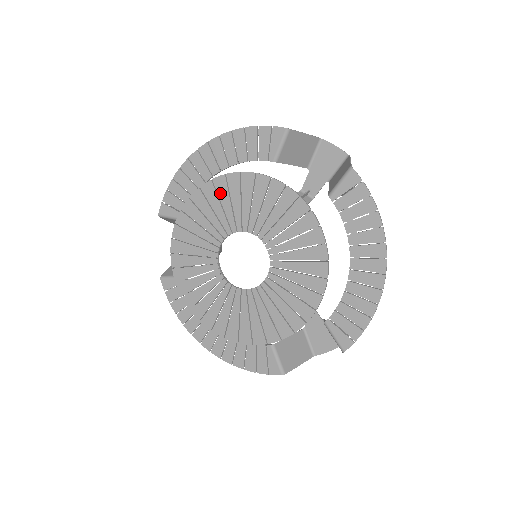
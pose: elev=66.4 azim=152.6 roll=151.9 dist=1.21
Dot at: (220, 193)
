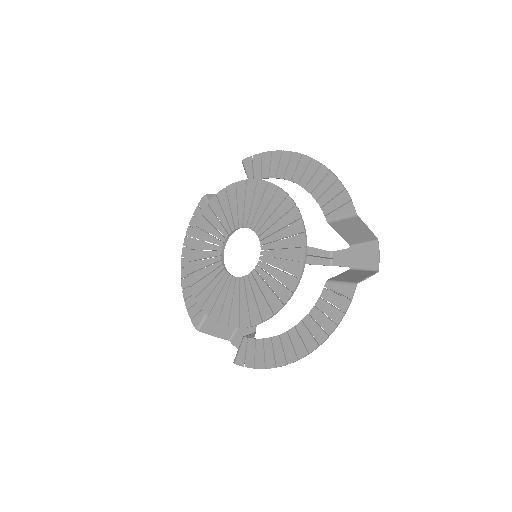
Dot at: (197, 247)
